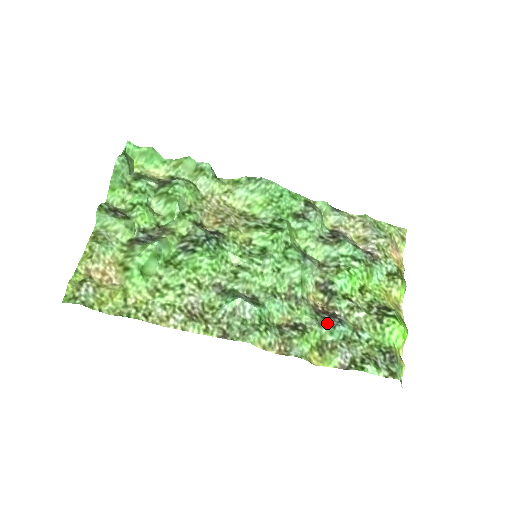
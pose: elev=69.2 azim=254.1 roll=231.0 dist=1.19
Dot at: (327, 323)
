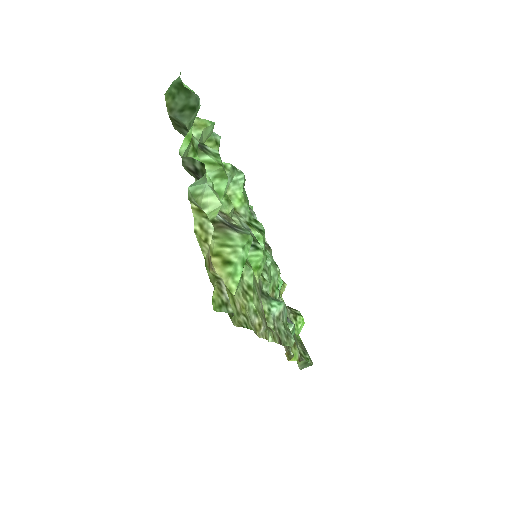
Dot at: (290, 323)
